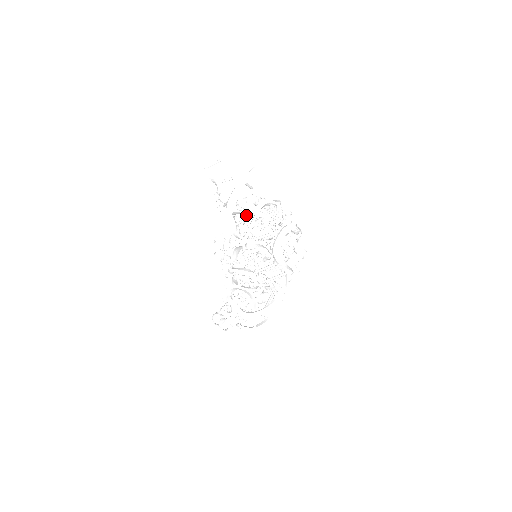
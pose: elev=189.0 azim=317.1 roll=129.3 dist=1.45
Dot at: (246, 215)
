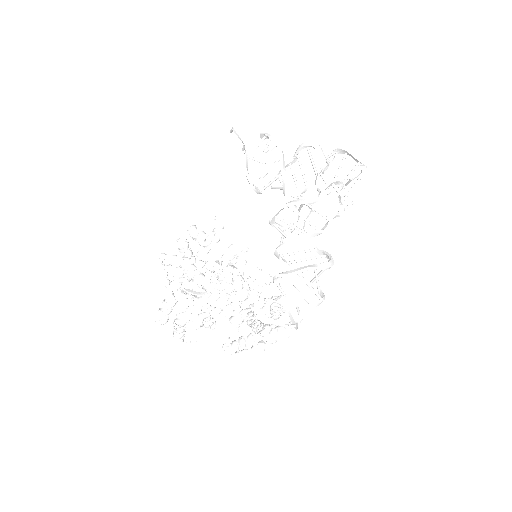
Dot at: (258, 190)
